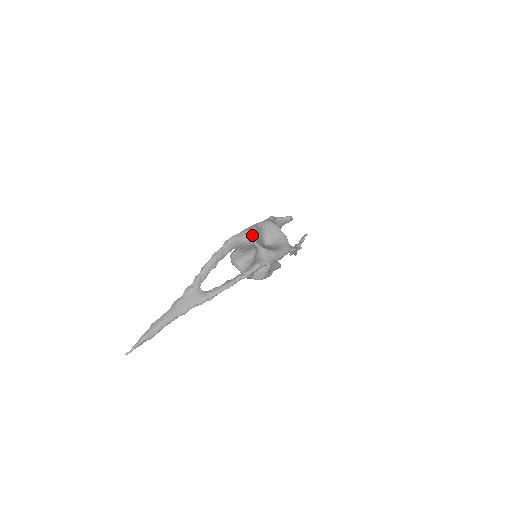
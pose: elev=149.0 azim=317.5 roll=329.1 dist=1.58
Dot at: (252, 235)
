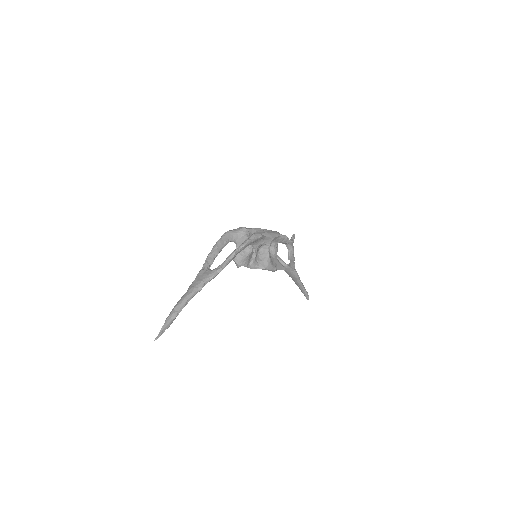
Dot at: (242, 227)
